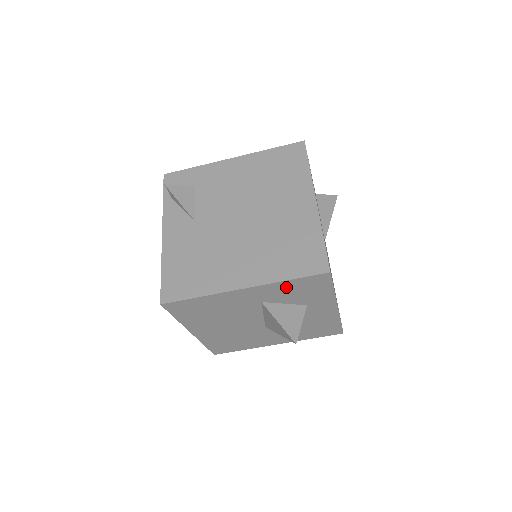
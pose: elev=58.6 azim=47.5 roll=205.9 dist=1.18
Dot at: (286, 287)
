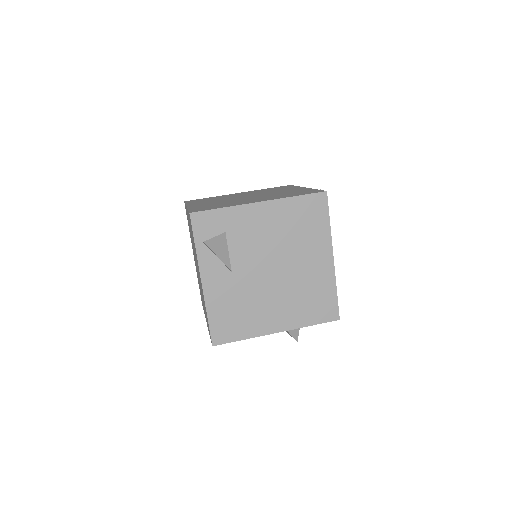
Dot at: occluded
